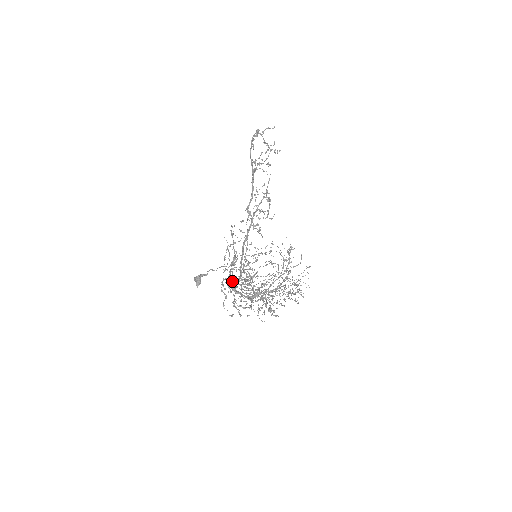
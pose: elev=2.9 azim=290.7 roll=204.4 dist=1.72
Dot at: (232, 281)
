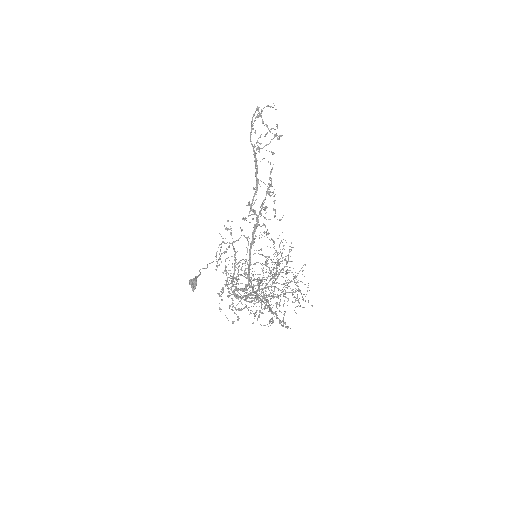
Dot at: (236, 287)
